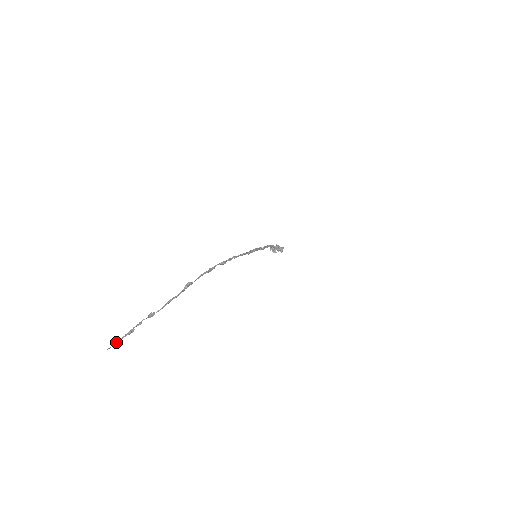
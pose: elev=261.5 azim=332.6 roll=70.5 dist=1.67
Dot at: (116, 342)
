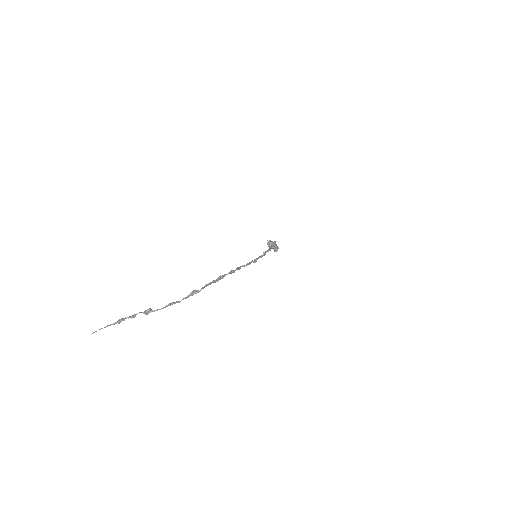
Dot at: (104, 327)
